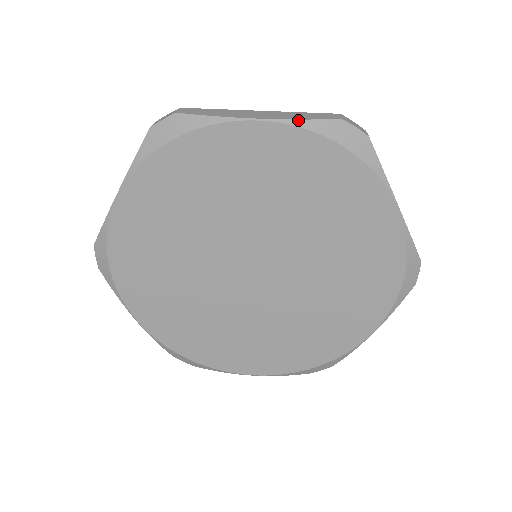
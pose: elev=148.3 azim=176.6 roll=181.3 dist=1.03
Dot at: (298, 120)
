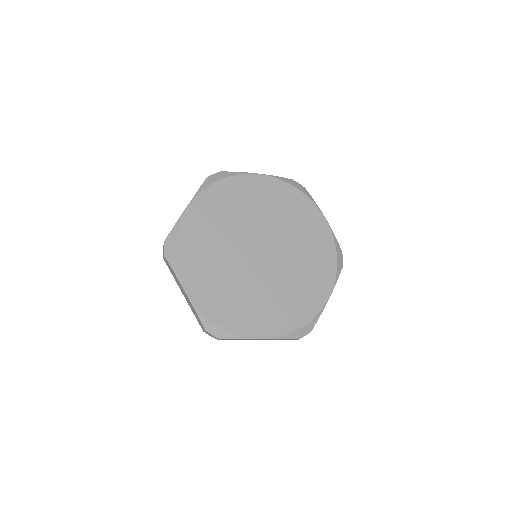
Dot at: (275, 176)
